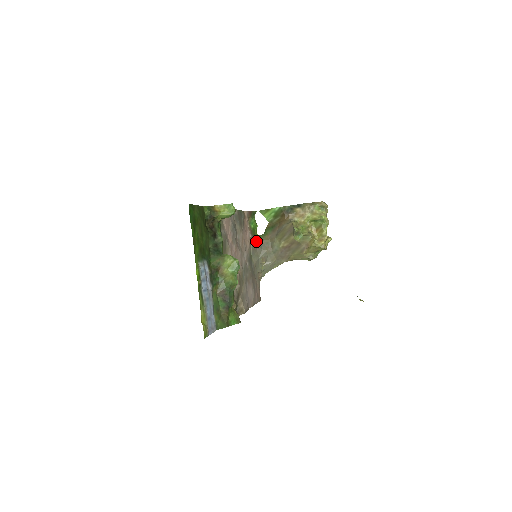
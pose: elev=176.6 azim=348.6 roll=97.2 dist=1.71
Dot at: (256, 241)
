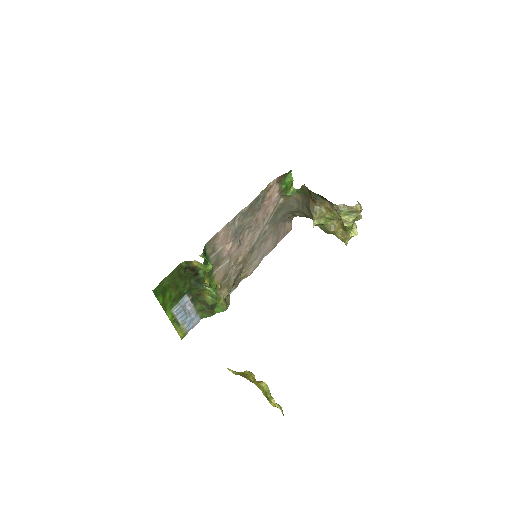
Dot at: (287, 198)
